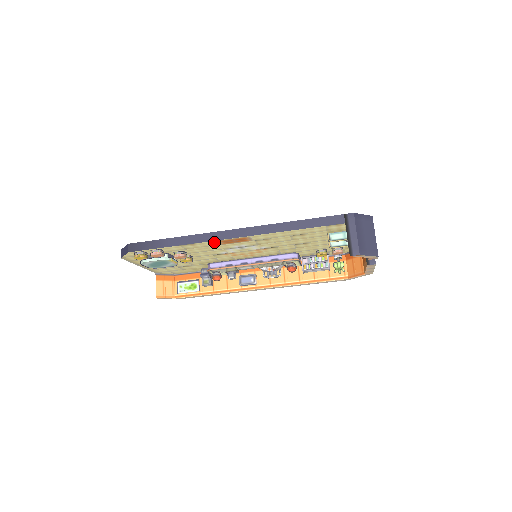
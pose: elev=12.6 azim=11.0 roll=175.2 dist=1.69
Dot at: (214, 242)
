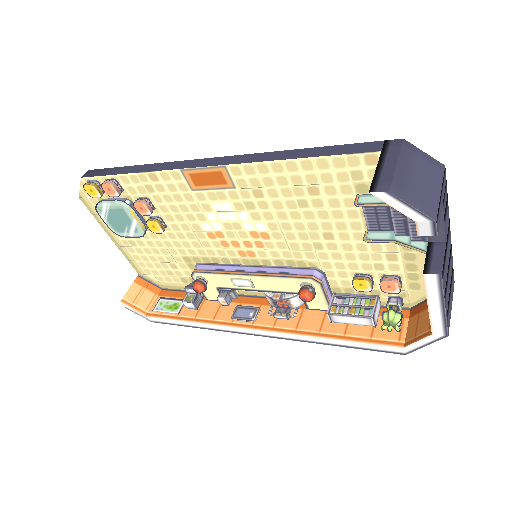
Dot at: (180, 176)
